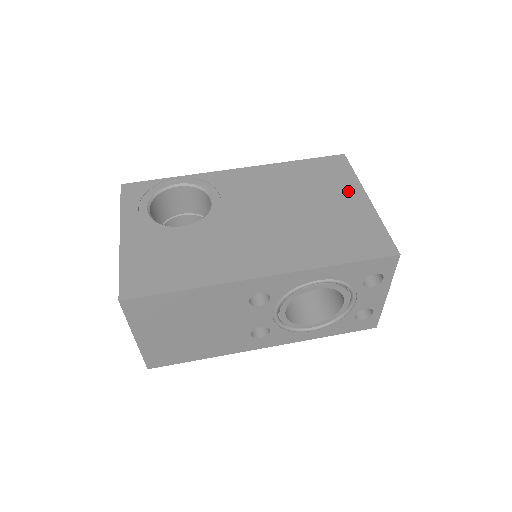
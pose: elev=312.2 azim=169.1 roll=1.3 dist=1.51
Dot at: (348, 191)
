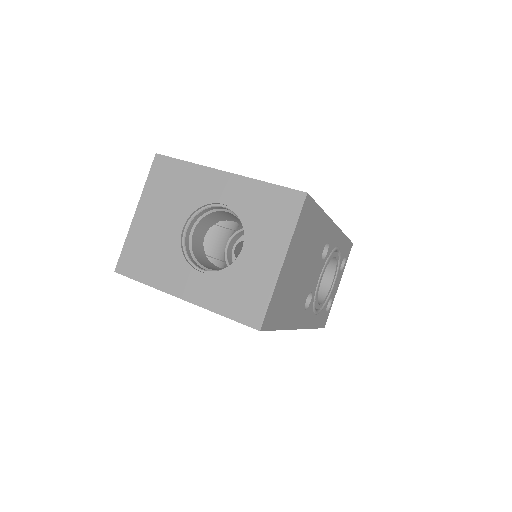
Dot at: occluded
